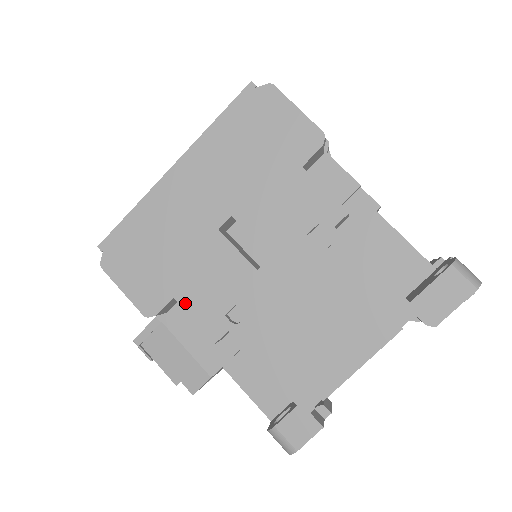
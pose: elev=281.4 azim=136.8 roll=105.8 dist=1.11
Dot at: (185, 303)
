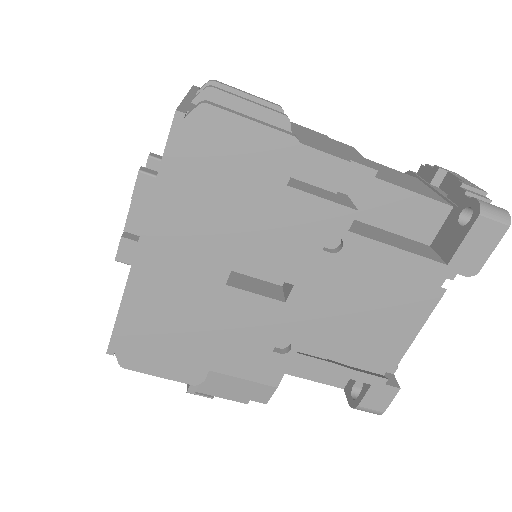
Dot at: (228, 359)
